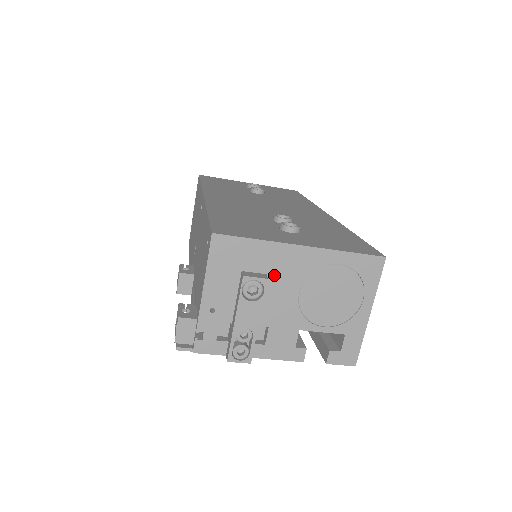
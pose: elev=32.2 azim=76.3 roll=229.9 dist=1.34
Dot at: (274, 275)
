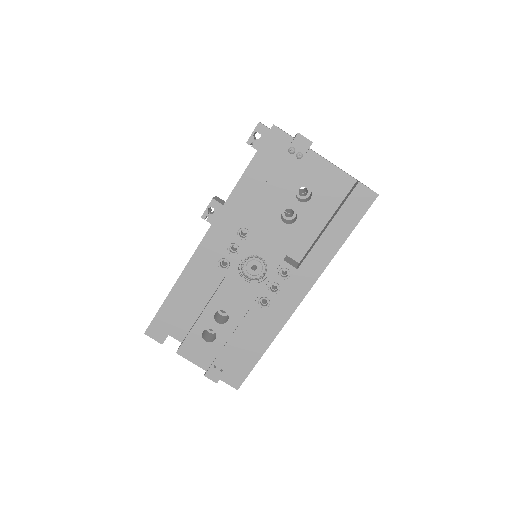
Dot at: occluded
